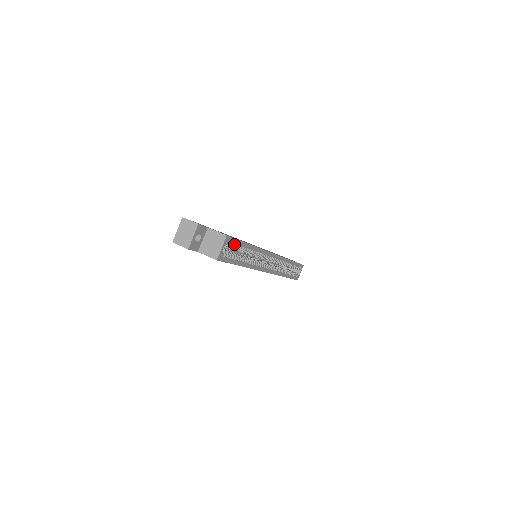
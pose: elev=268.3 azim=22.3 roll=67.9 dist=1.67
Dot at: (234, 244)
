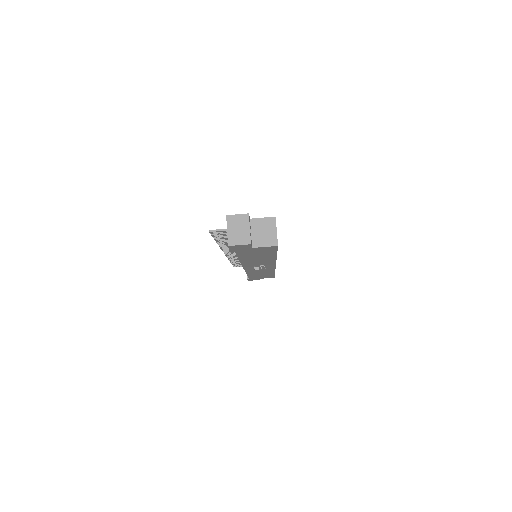
Dot at: occluded
